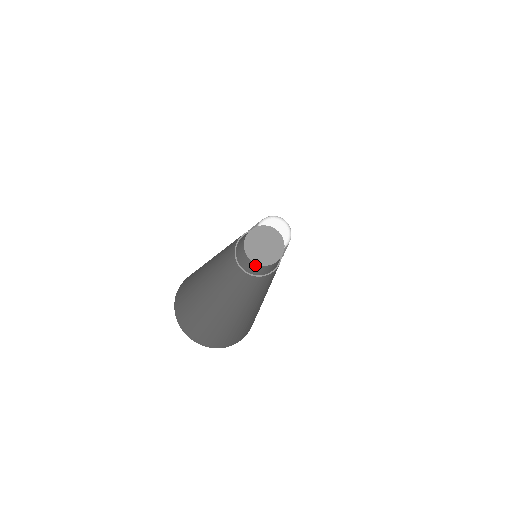
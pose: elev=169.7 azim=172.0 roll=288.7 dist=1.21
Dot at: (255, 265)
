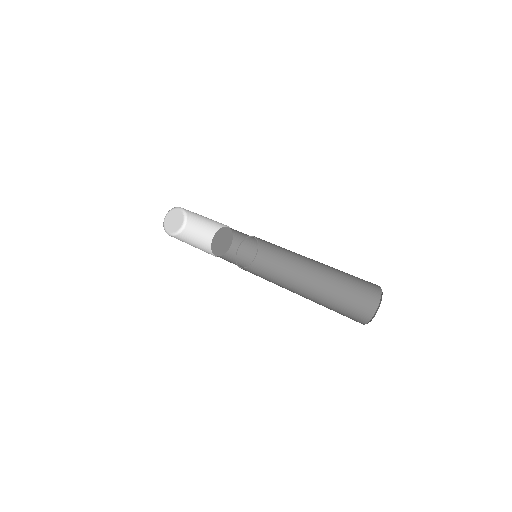
Dot at: (223, 258)
